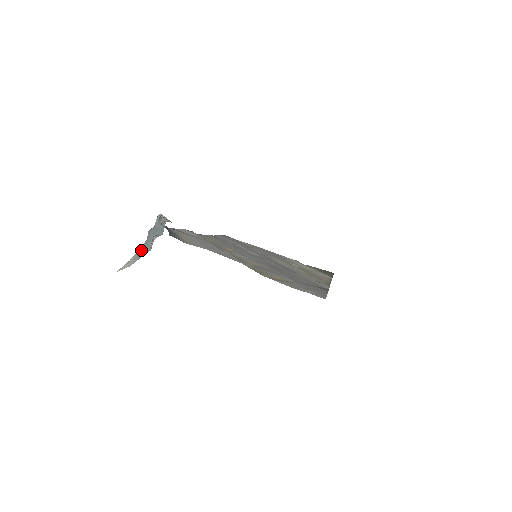
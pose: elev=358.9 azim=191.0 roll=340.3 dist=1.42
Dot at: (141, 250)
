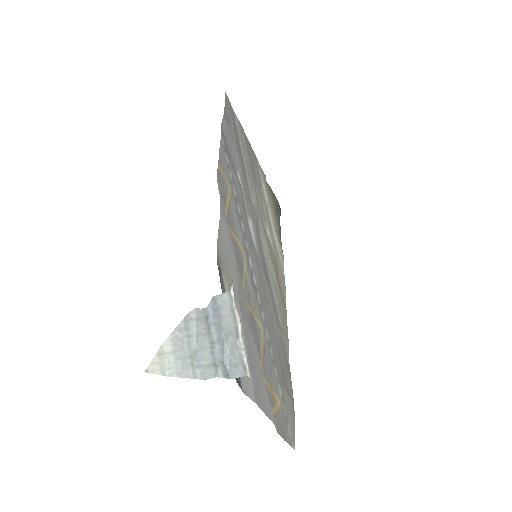
Dot at: (185, 340)
